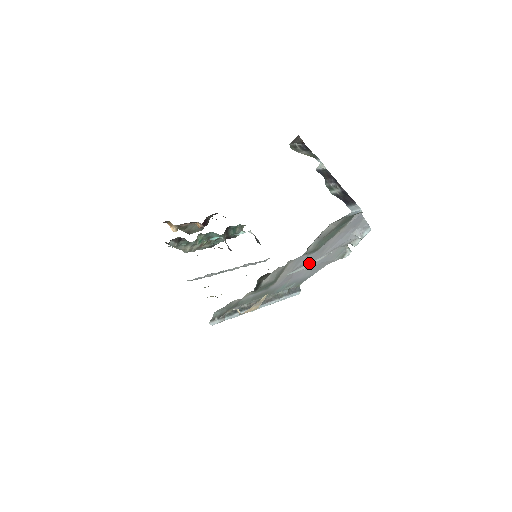
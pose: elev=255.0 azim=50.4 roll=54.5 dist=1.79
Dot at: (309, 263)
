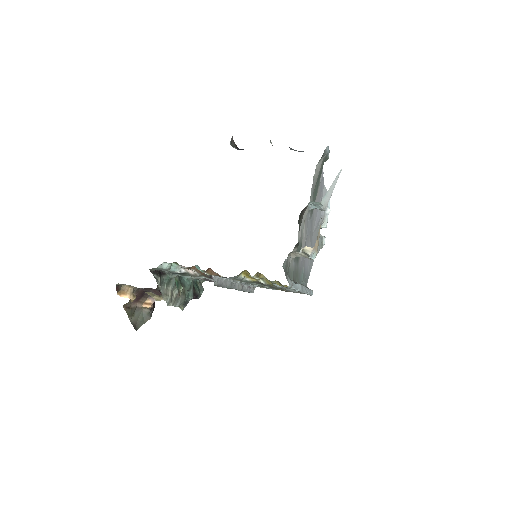
Dot at: (332, 185)
